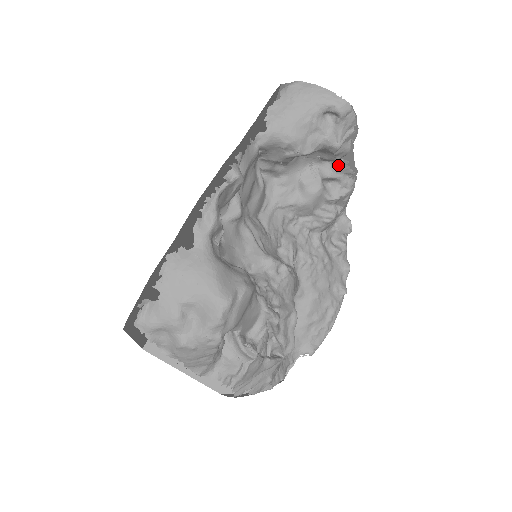
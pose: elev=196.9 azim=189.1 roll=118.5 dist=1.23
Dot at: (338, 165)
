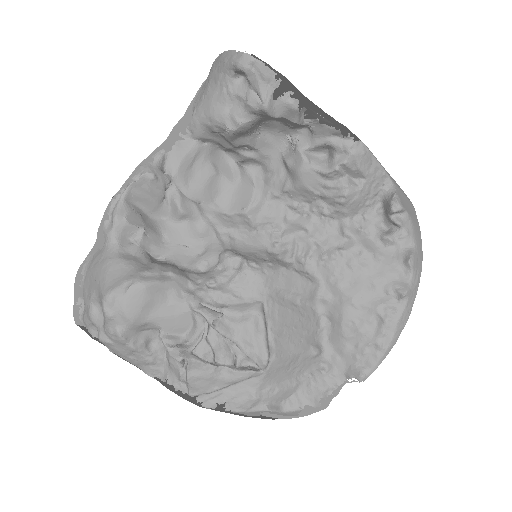
Dot at: (313, 128)
